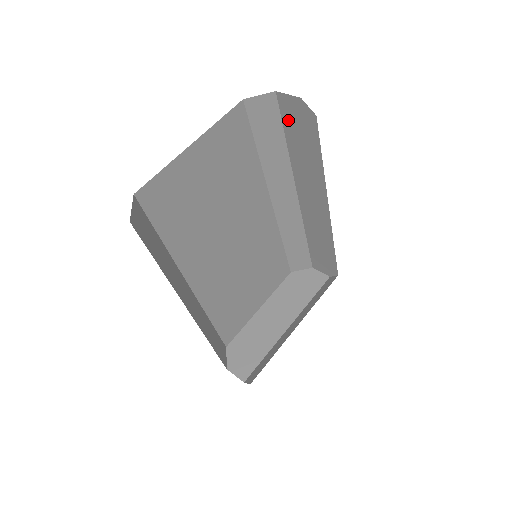
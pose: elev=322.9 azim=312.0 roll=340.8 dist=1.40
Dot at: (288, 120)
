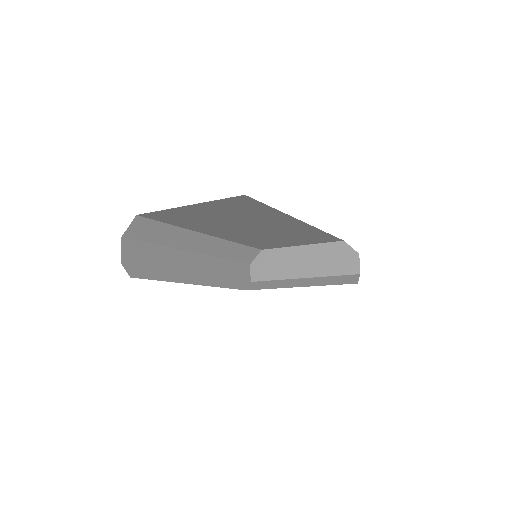
Dot at: occluded
